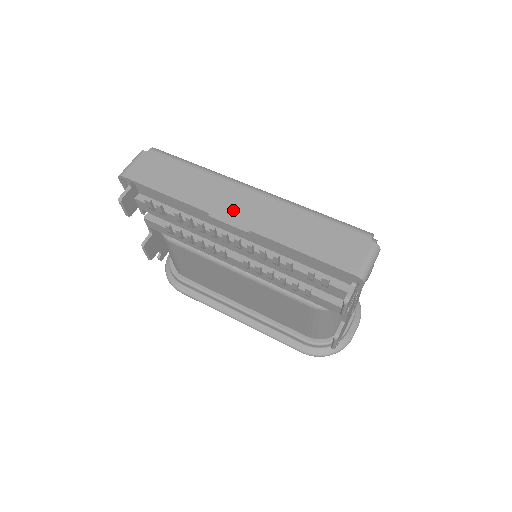
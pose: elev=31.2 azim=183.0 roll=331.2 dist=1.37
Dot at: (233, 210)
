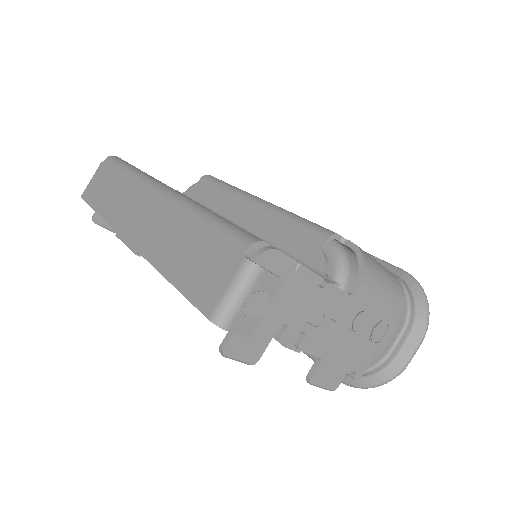
Dot at: (134, 224)
